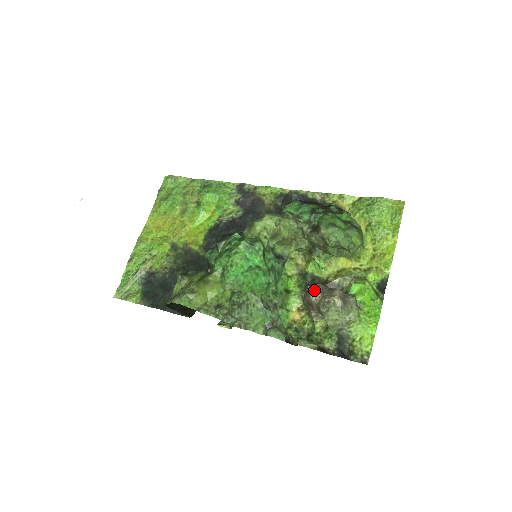
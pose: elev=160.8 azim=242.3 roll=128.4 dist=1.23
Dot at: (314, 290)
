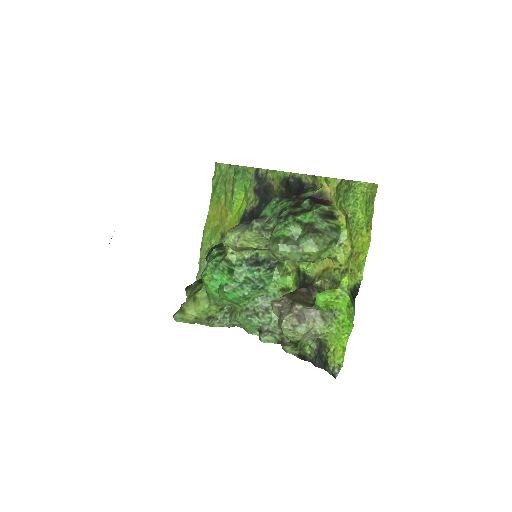
Dot at: (273, 307)
